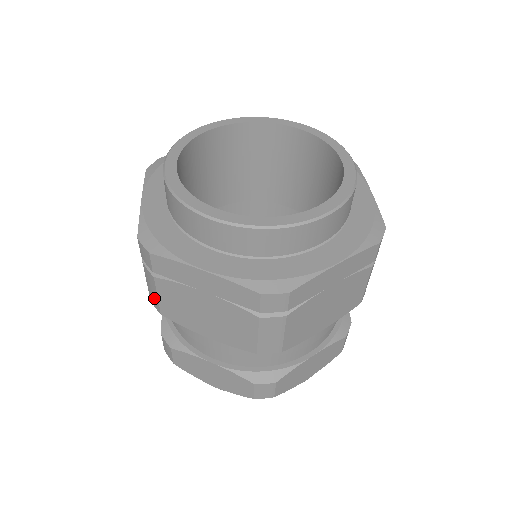
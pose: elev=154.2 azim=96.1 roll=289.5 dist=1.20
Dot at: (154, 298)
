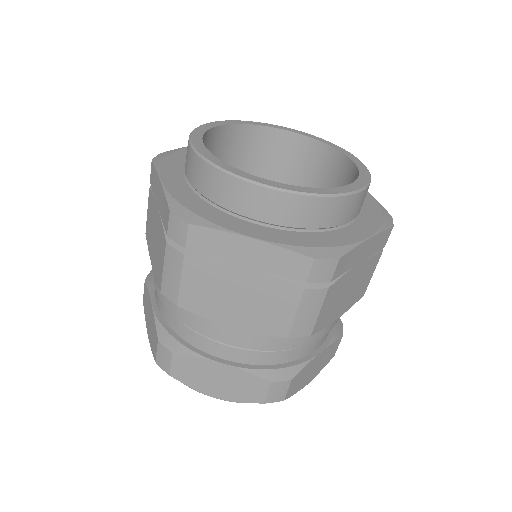
Dot at: (172, 286)
